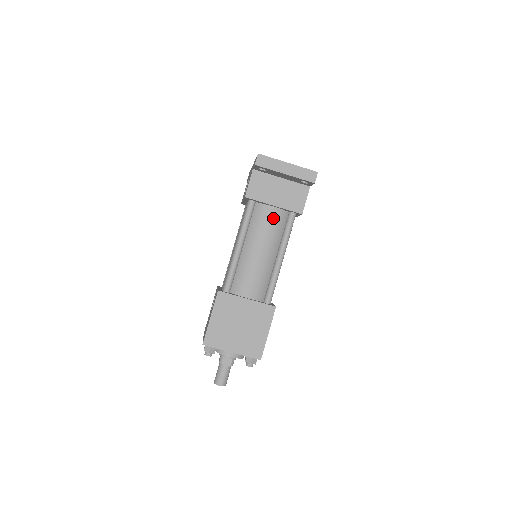
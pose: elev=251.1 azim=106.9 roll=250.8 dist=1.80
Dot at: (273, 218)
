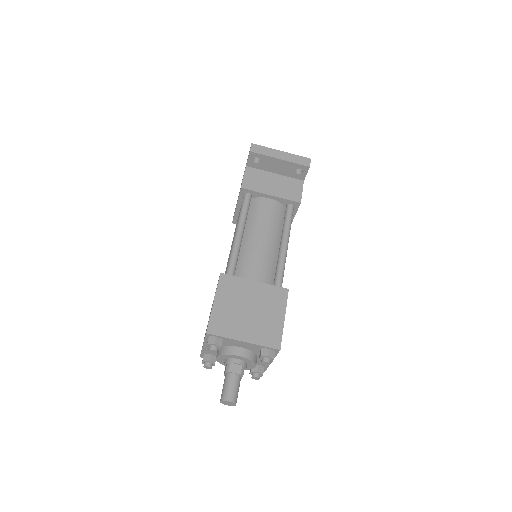
Dot at: (271, 208)
